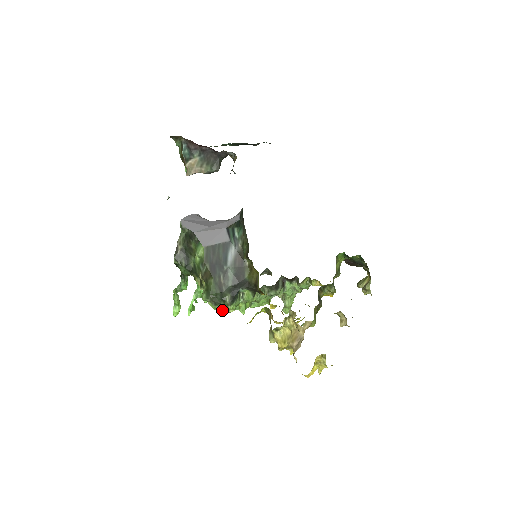
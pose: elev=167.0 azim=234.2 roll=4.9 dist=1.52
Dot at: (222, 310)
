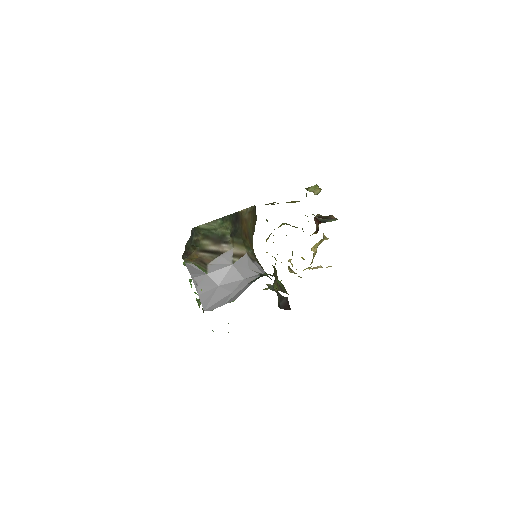
Dot at: occluded
